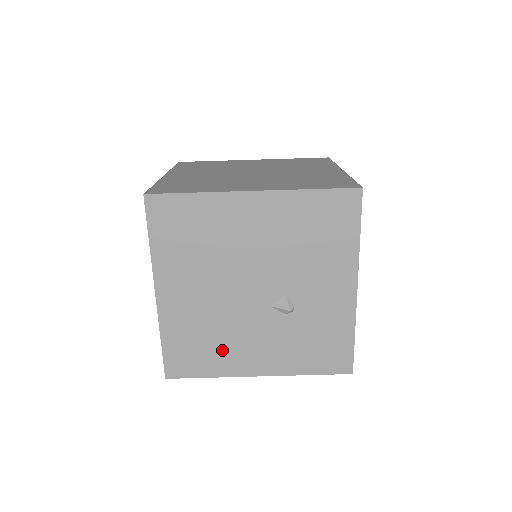
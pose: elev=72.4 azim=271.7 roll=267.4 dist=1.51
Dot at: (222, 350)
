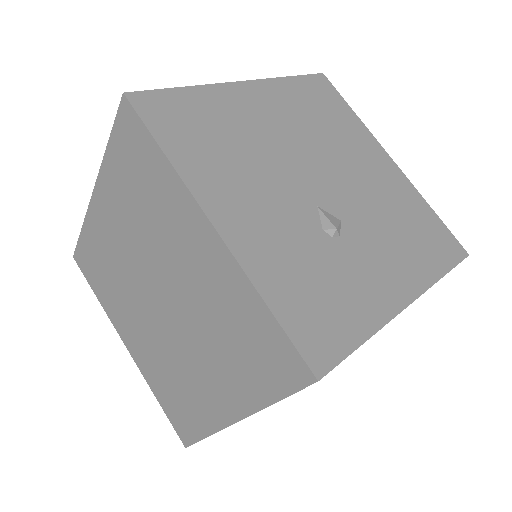
Dot at: (221, 162)
